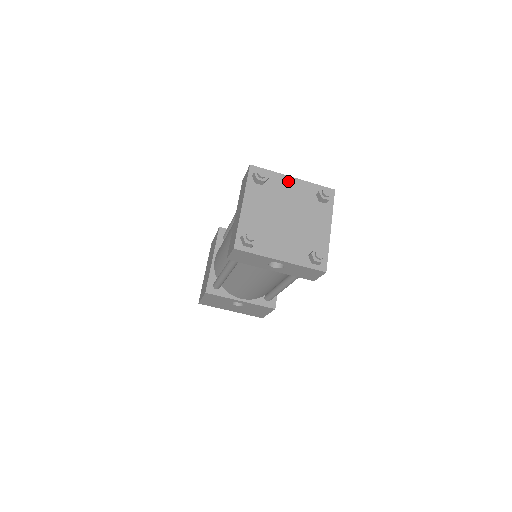
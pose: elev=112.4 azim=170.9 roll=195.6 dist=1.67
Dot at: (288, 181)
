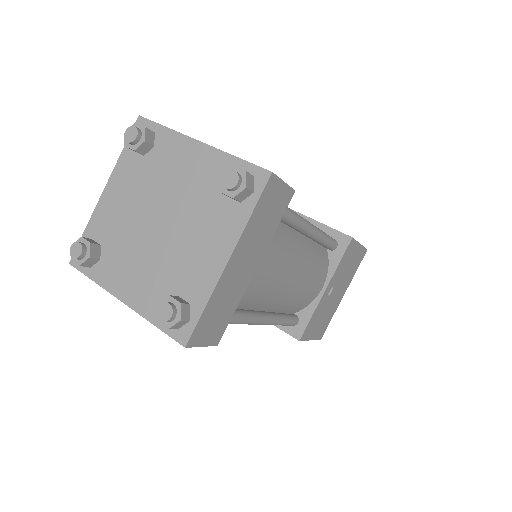
Dot at: (187, 149)
